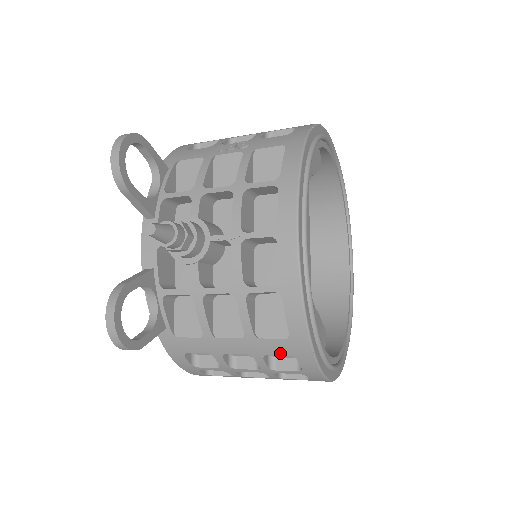
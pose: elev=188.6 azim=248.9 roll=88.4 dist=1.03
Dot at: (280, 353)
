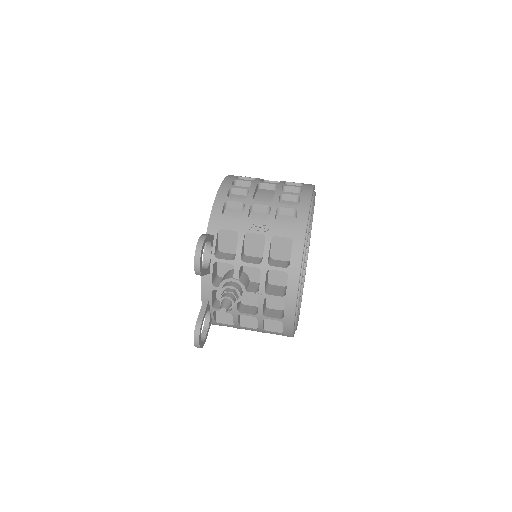
Dot at: occluded
